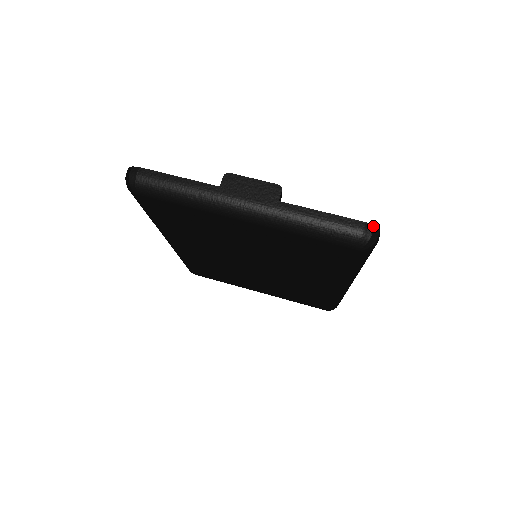
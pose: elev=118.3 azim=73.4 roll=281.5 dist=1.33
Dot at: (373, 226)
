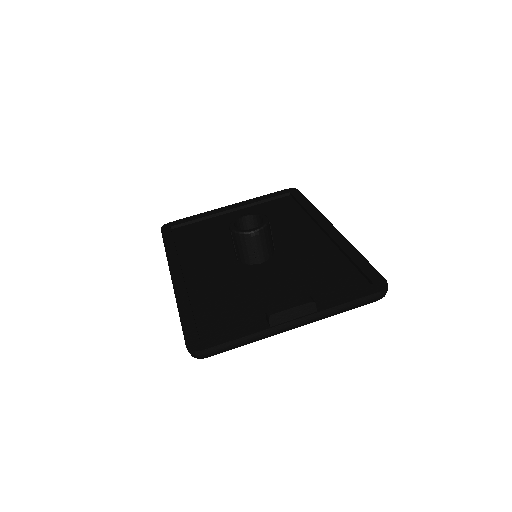
Dot at: (385, 289)
